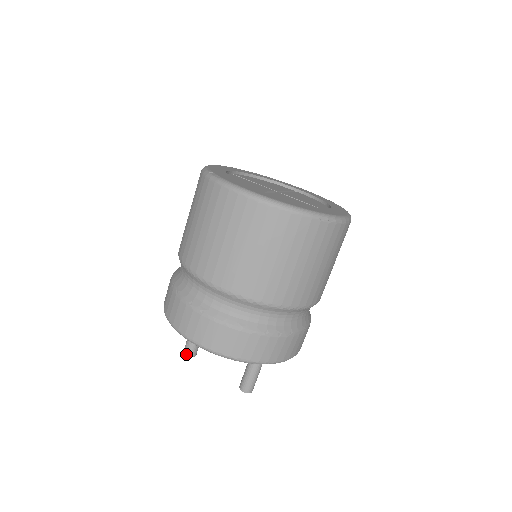
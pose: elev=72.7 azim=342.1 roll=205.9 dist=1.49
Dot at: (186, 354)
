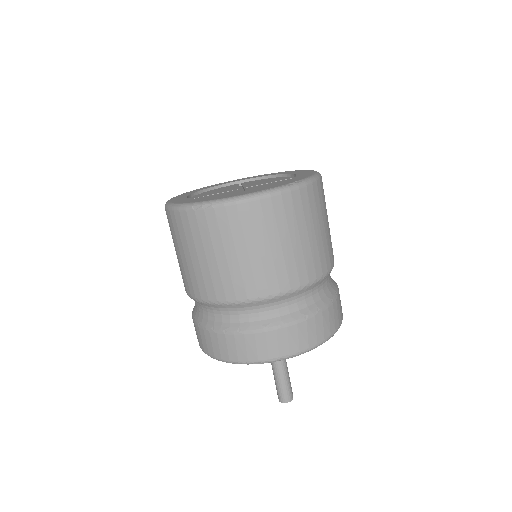
Dot at: occluded
